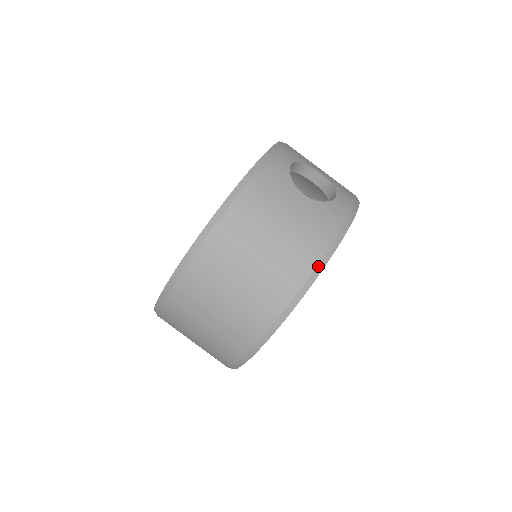
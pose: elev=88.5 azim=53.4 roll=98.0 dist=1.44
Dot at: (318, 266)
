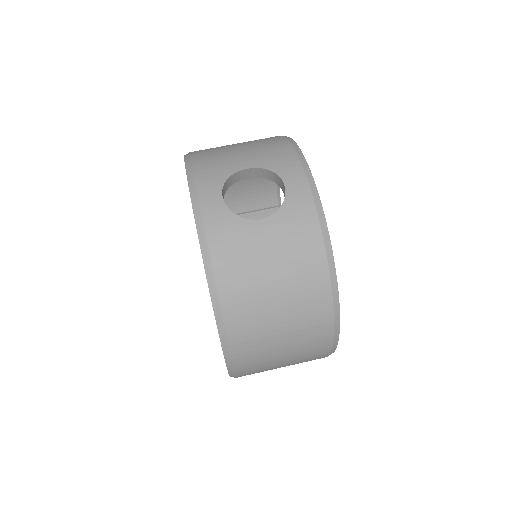
Dot at: (329, 269)
